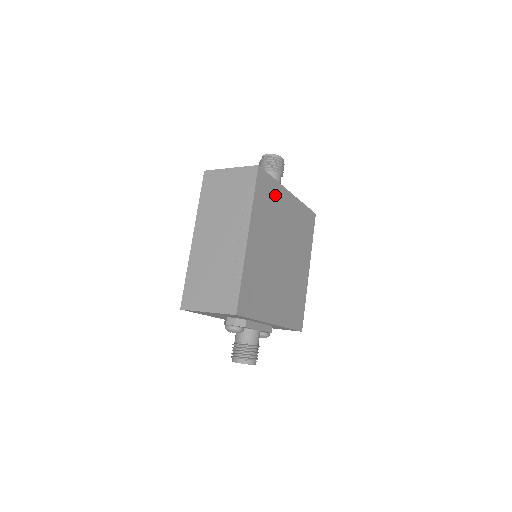
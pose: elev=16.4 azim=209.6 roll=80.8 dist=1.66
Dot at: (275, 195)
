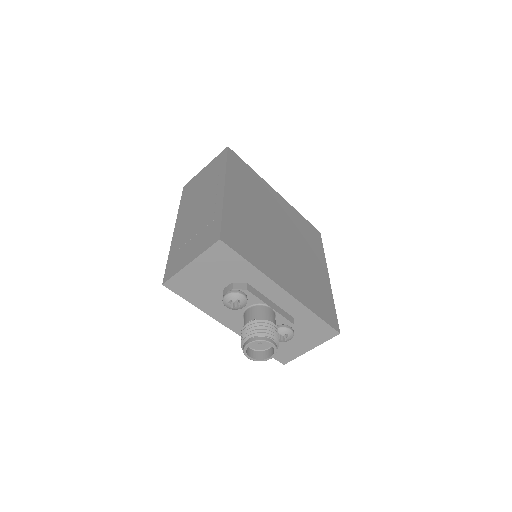
Dot at: (256, 181)
